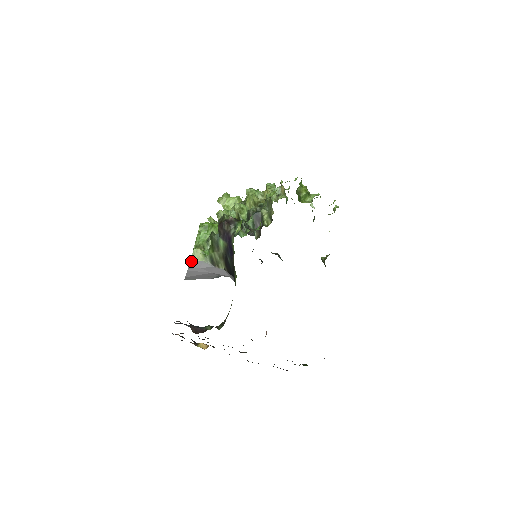
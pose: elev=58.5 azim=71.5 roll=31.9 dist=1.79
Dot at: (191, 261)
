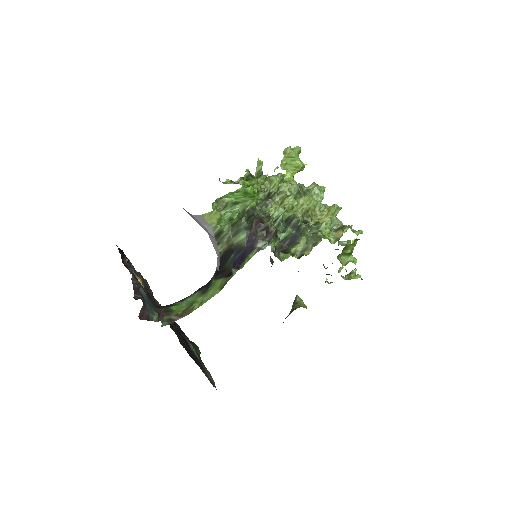
Dot at: (202, 215)
